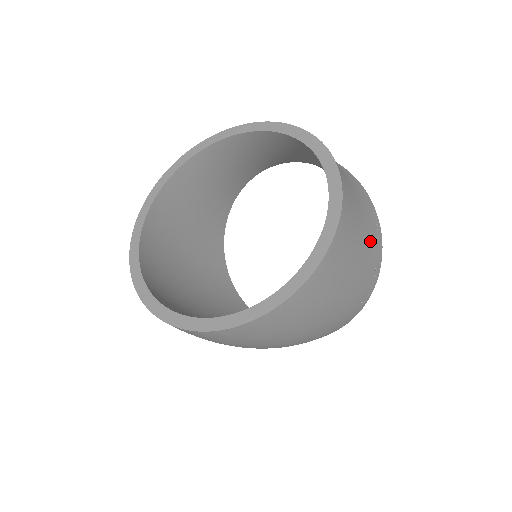
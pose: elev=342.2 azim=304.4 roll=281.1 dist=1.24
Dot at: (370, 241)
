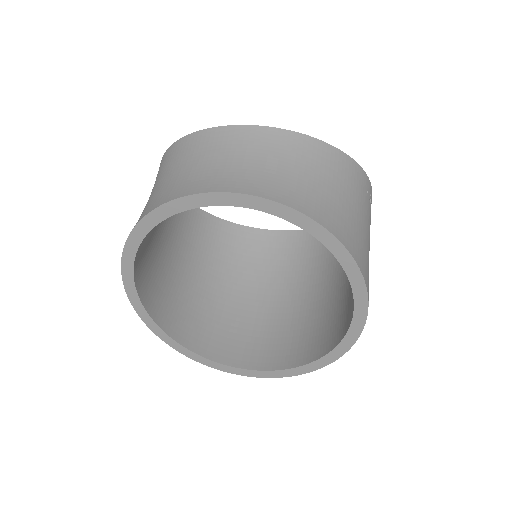
Dot at: (369, 220)
